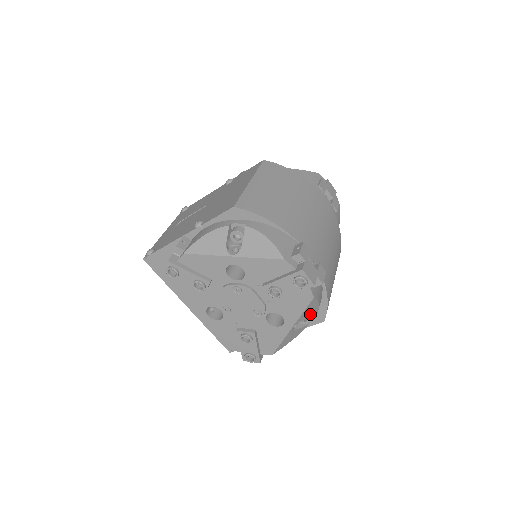
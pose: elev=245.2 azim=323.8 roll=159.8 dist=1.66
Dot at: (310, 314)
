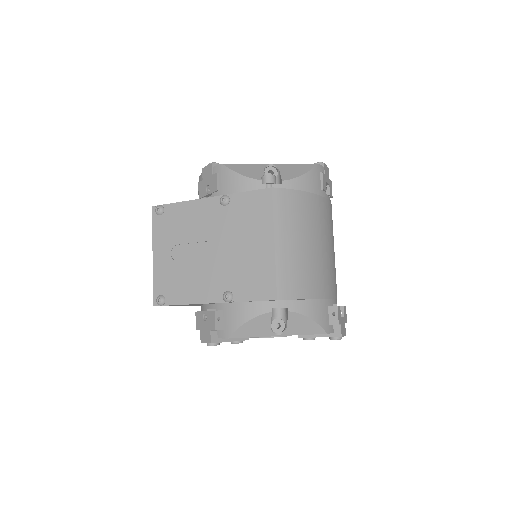
Dot at: occluded
